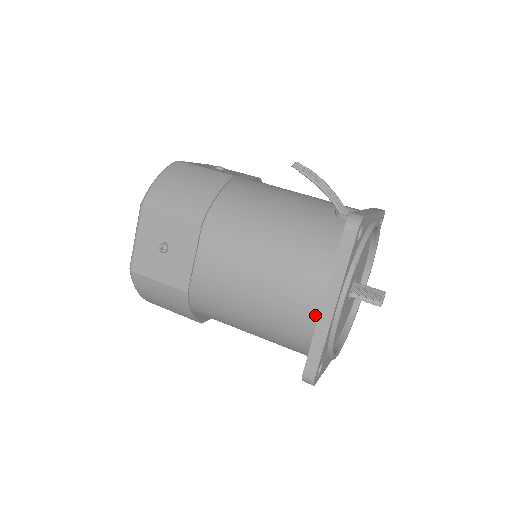
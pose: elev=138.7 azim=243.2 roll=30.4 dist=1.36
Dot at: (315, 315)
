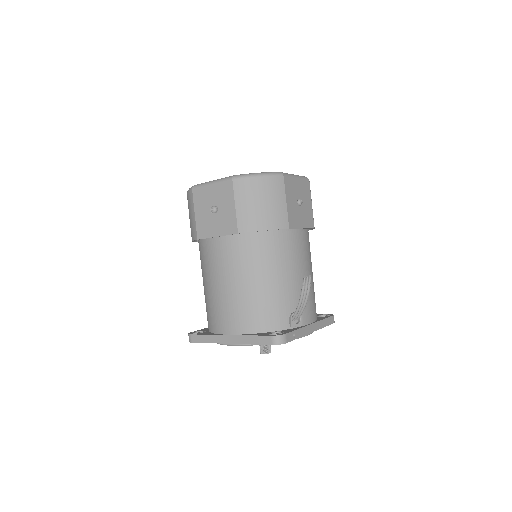
Dot at: (222, 331)
